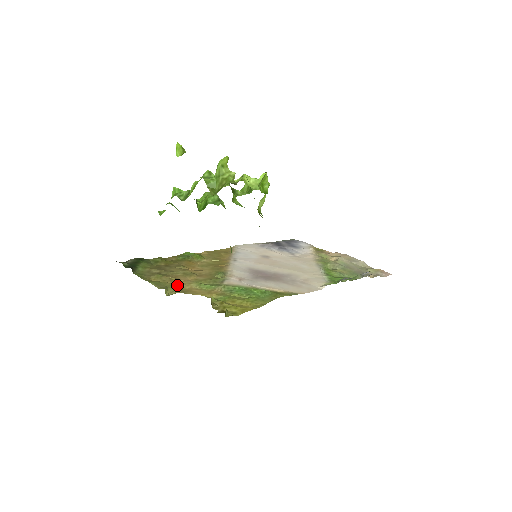
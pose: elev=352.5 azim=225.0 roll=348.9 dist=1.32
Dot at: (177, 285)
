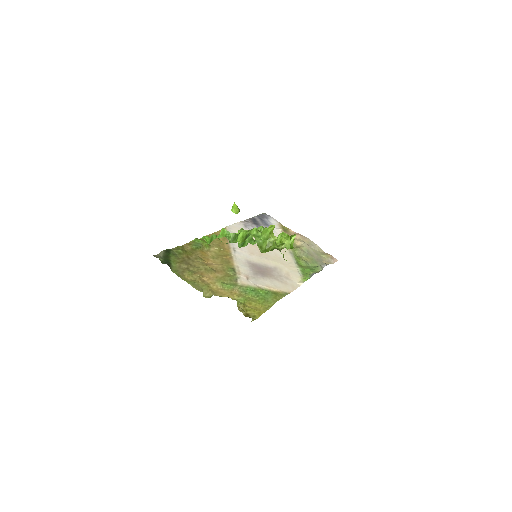
Dot at: (207, 285)
